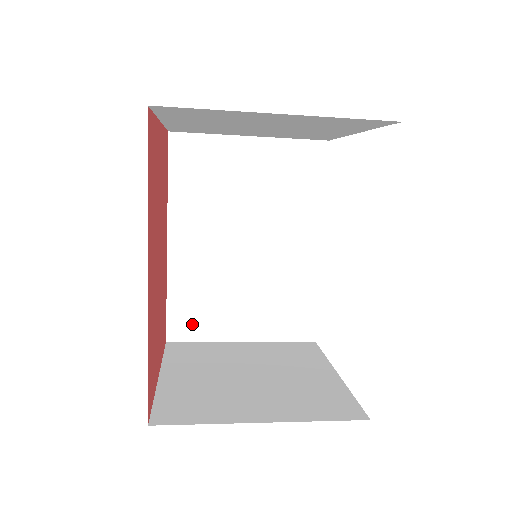
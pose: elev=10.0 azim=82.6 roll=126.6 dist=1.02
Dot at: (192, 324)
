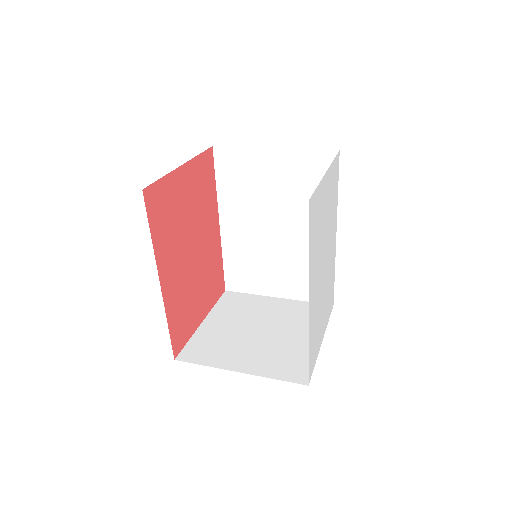
Dot at: (241, 281)
